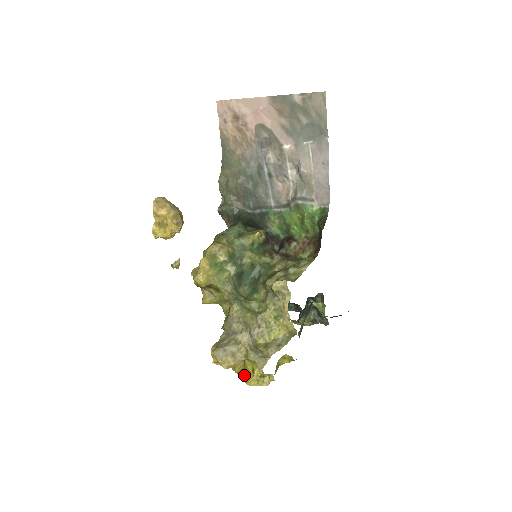
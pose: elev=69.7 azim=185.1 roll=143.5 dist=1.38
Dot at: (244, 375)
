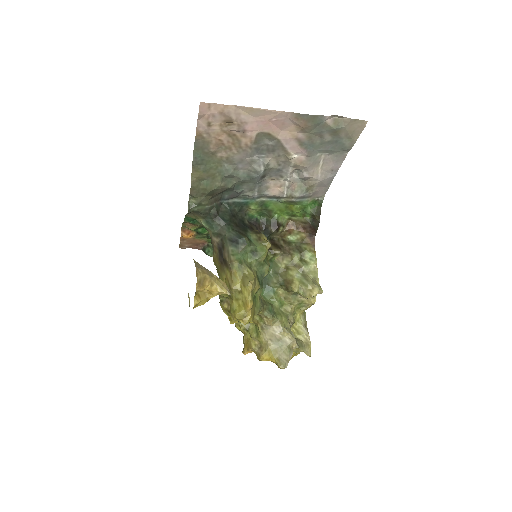
Dot at: occluded
